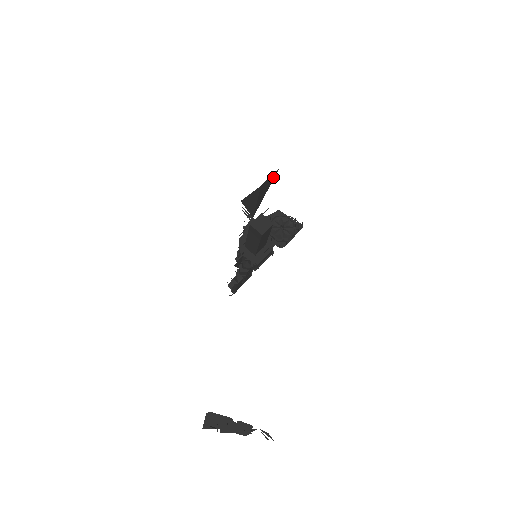
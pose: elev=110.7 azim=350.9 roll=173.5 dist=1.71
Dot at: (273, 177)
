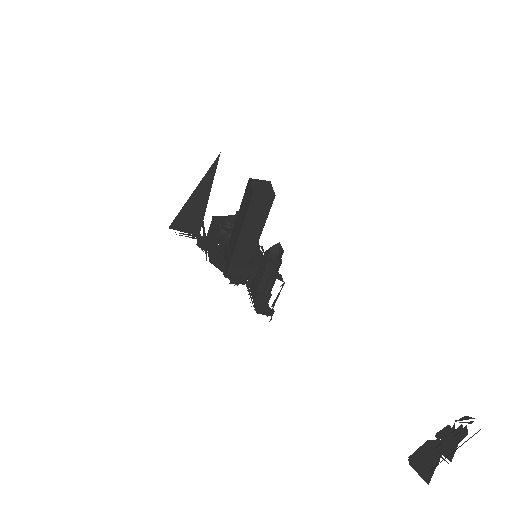
Dot at: occluded
